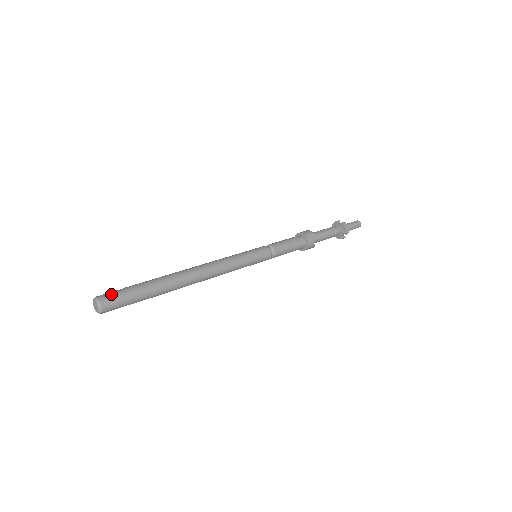
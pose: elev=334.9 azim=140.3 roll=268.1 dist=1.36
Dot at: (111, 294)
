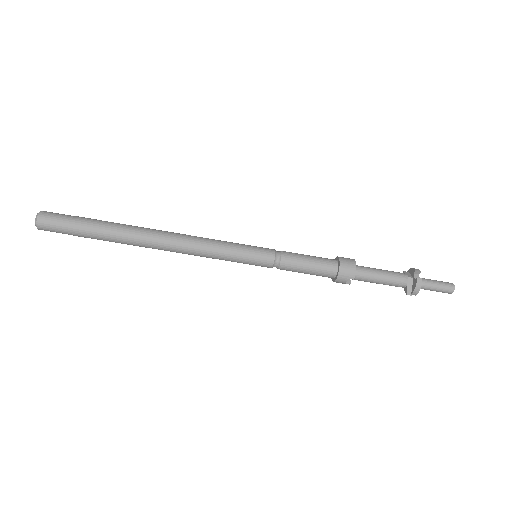
Dot at: (53, 218)
